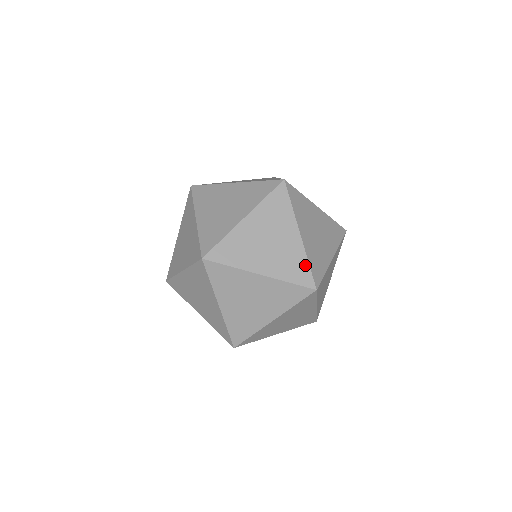
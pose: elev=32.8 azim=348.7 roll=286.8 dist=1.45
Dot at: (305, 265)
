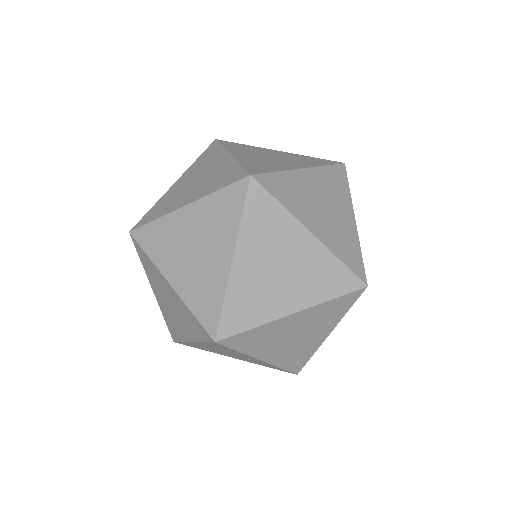
Dot at: (358, 253)
